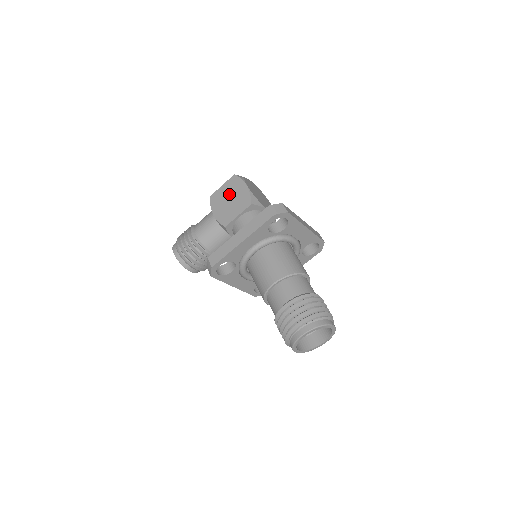
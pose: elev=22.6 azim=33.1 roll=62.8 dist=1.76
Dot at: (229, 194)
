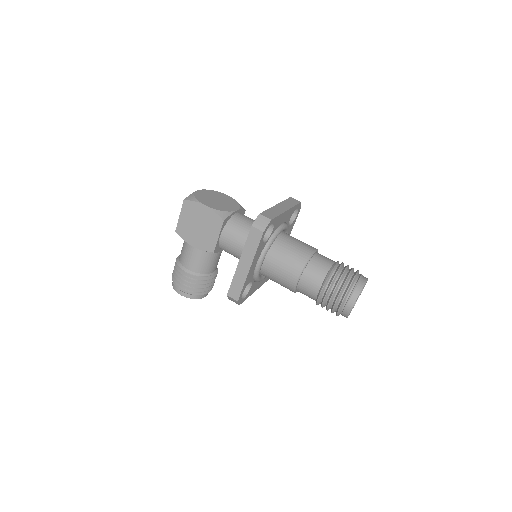
Dot at: (193, 221)
